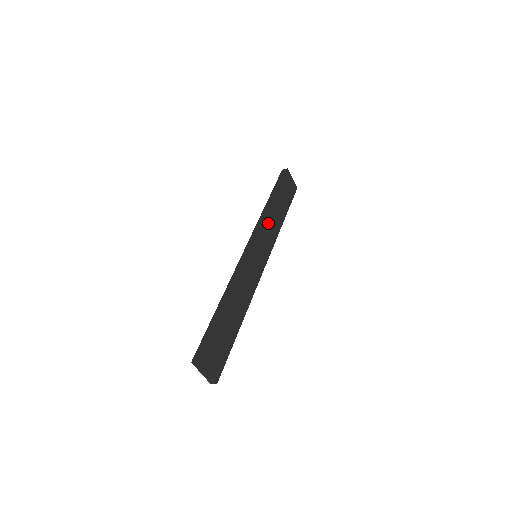
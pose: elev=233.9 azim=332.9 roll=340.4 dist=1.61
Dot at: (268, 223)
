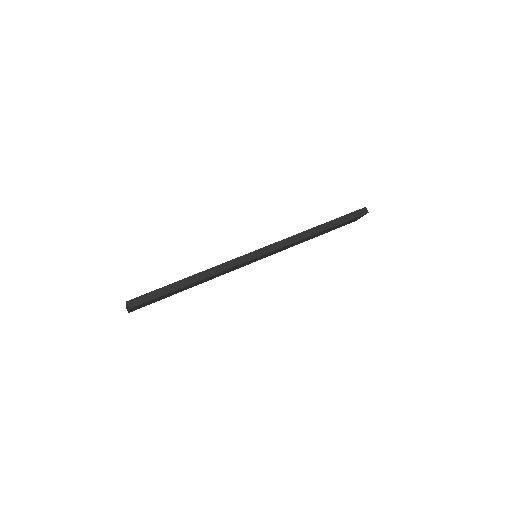
Dot at: (295, 243)
